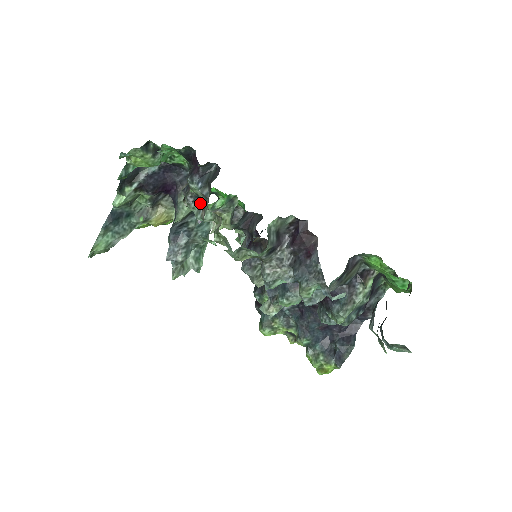
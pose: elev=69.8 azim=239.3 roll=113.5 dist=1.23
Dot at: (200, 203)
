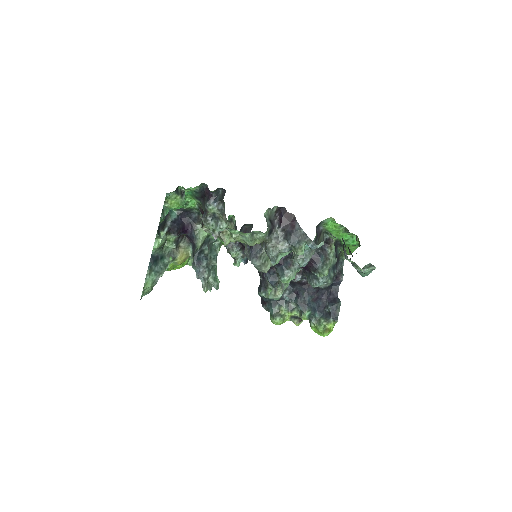
Dot at: (216, 220)
